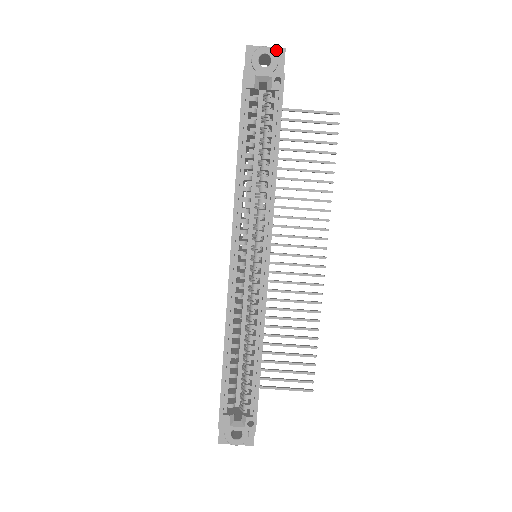
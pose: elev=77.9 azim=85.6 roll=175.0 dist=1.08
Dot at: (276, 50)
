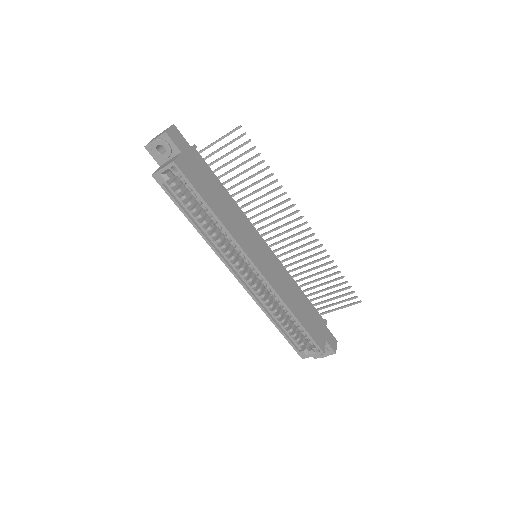
Dot at: (161, 137)
